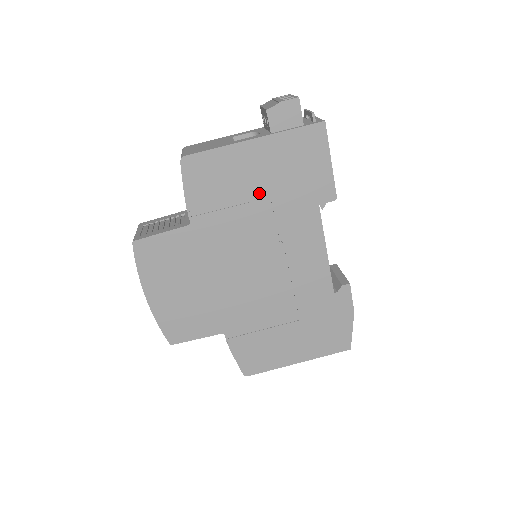
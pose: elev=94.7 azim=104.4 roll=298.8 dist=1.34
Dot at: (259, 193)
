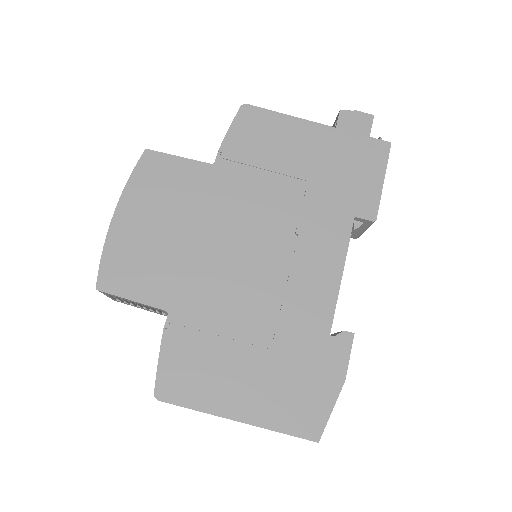
Dot at: (298, 172)
